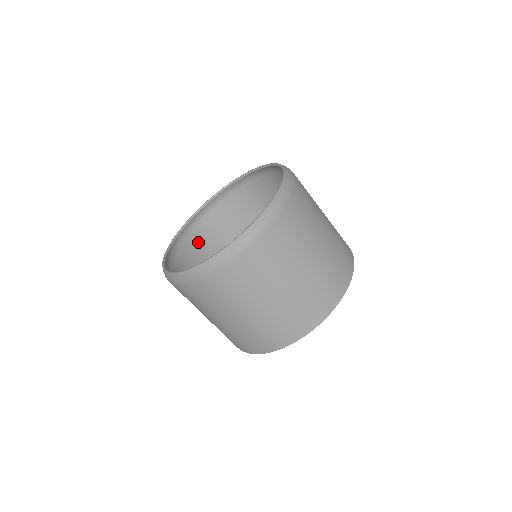
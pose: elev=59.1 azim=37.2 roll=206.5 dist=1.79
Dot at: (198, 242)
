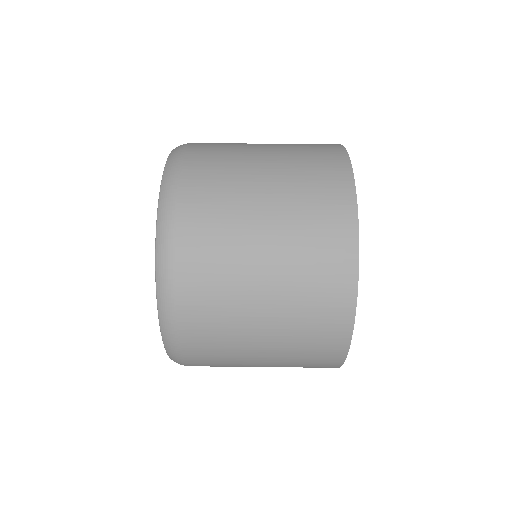
Dot at: occluded
